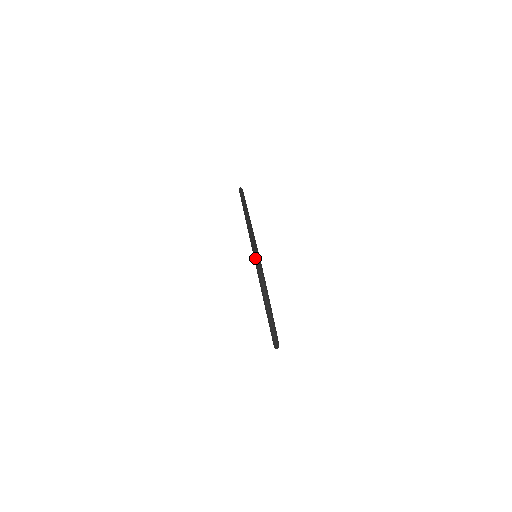
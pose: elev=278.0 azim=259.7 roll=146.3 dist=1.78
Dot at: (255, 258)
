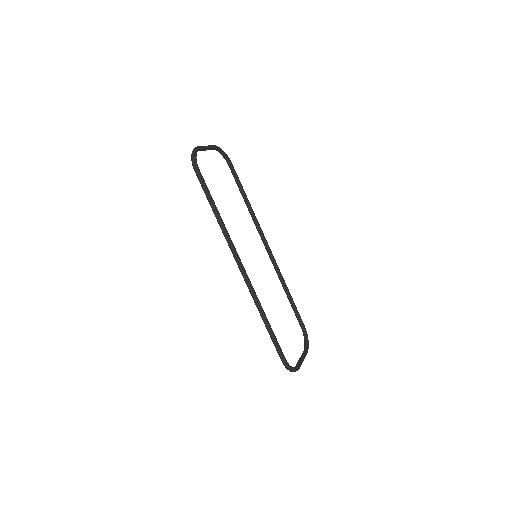
Dot at: (280, 358)
